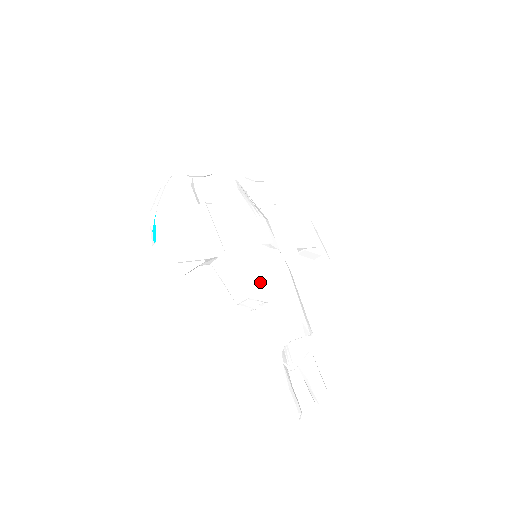
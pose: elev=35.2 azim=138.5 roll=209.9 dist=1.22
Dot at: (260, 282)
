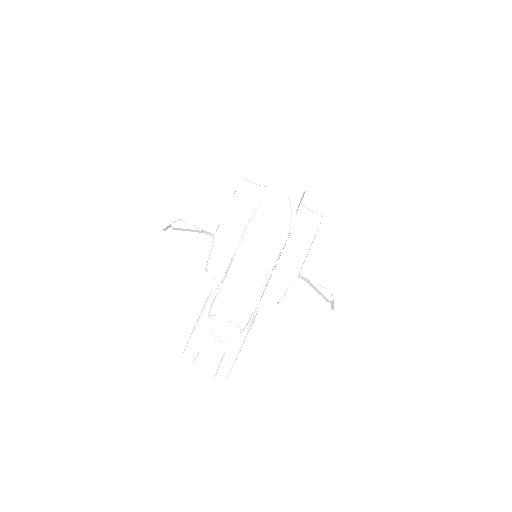
Dot at: (230, 268)
